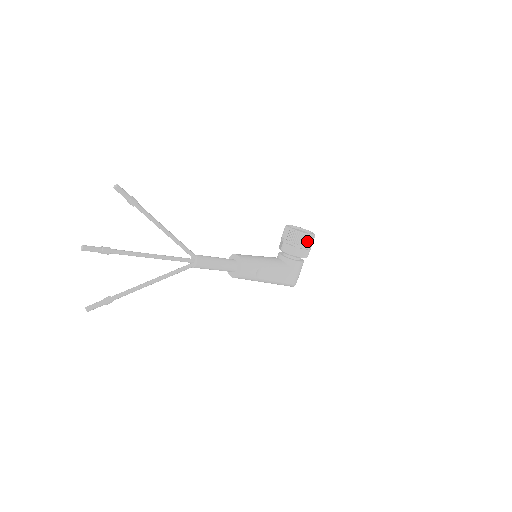
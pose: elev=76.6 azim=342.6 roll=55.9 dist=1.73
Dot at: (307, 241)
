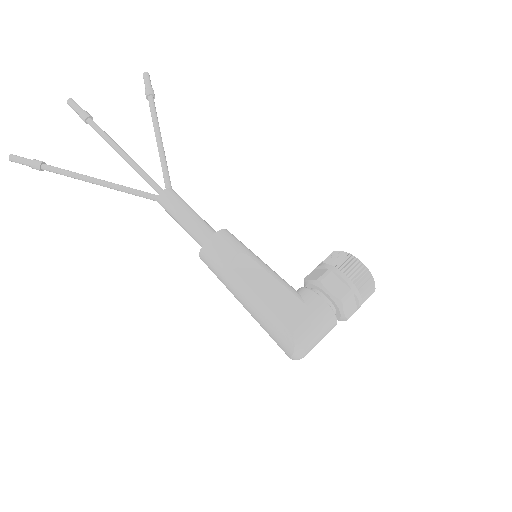
Dot at: (351, 269)
